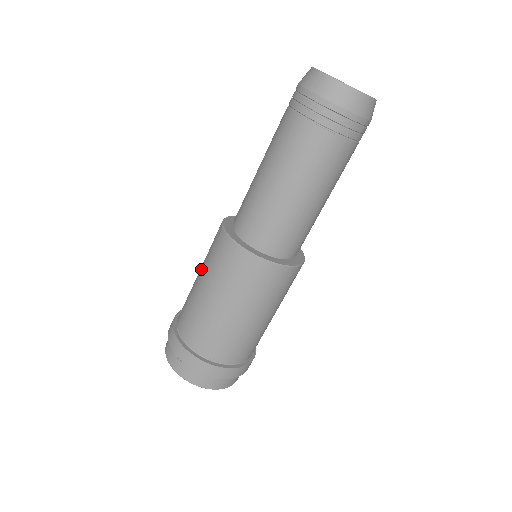
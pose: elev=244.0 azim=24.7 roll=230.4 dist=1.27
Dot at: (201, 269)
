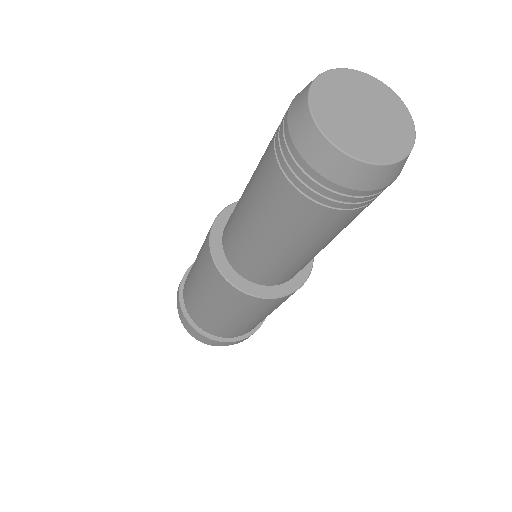
Dot at: occluded
